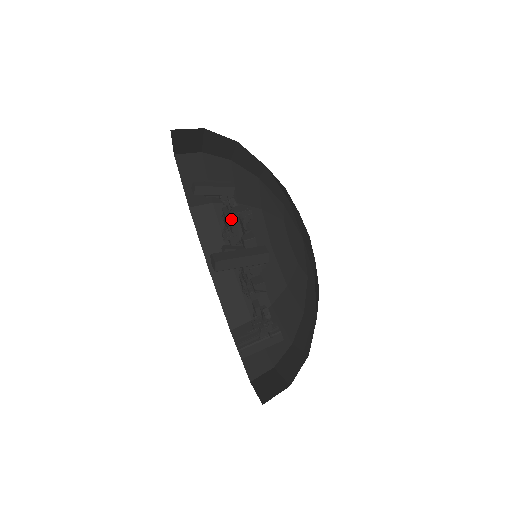
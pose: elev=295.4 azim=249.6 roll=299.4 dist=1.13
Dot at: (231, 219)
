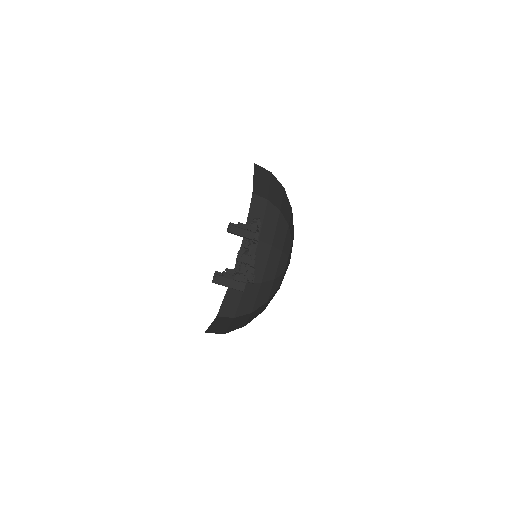
Dot at: (237, 261)
